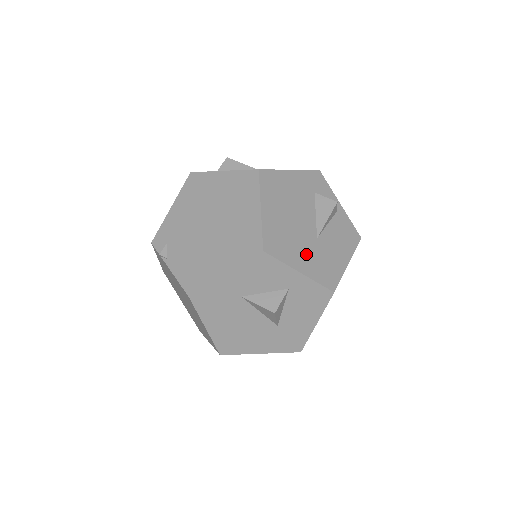
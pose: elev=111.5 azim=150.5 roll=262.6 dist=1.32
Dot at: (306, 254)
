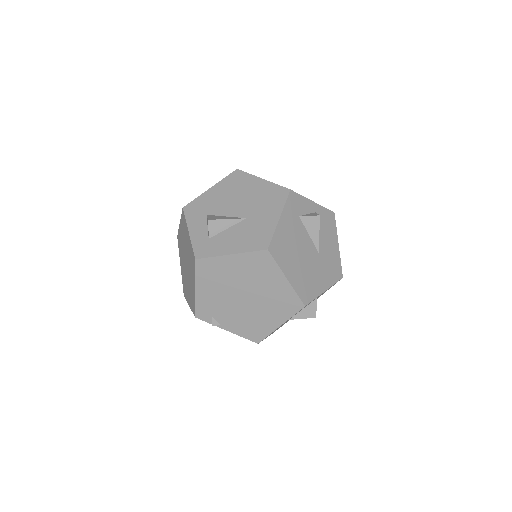
Dot at: (320, 274)
